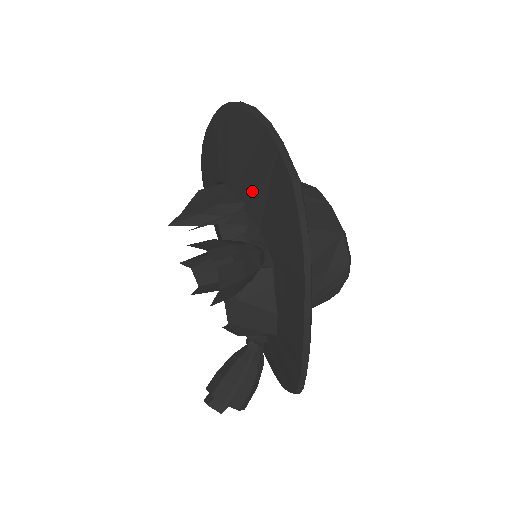
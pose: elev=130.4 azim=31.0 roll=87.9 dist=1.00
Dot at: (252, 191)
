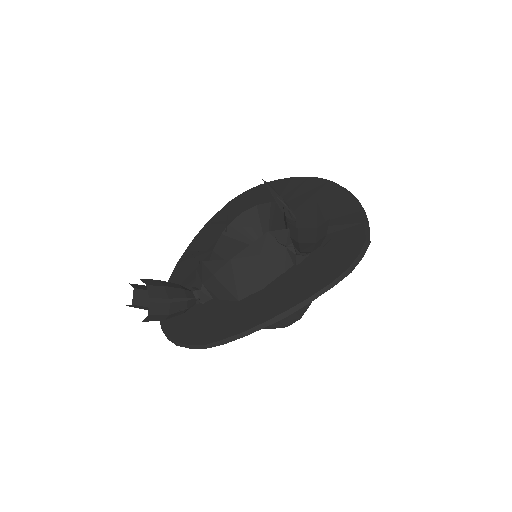
Dot at: occluded
